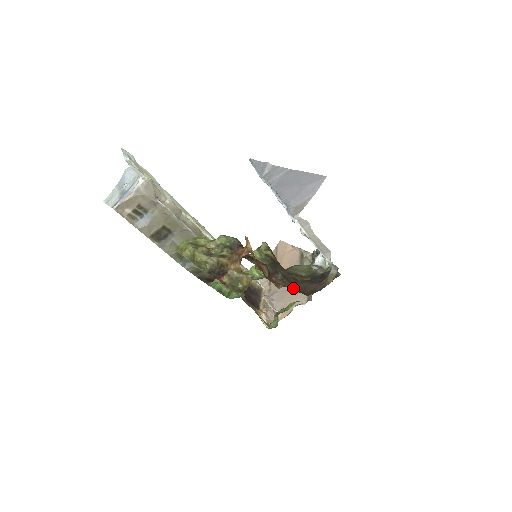
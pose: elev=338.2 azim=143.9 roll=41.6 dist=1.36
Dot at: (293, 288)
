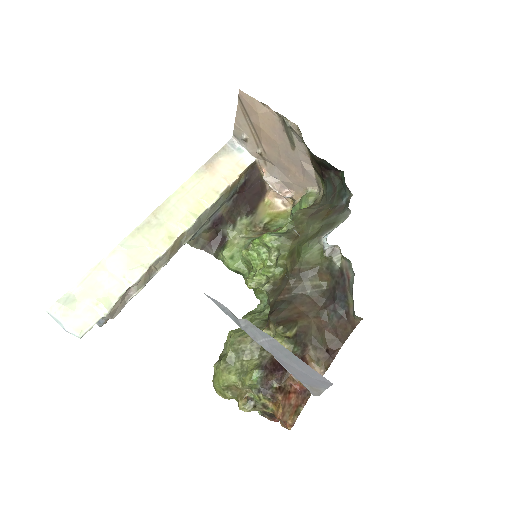
Dot at: (294, 168)
